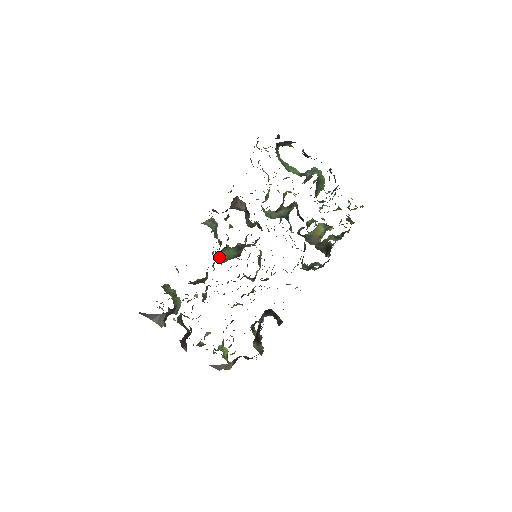
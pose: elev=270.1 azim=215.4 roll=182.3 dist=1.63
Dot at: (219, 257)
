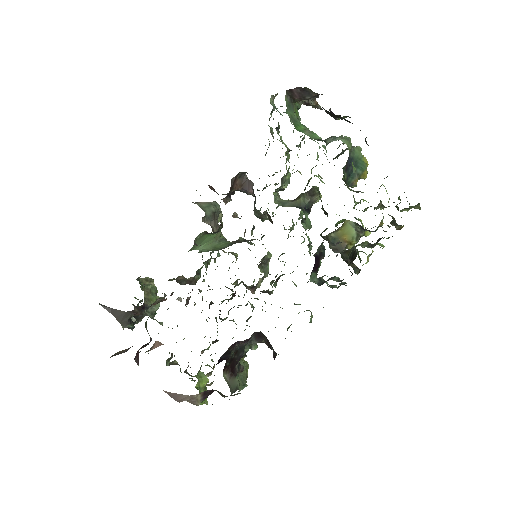
Dot at: (201, 246)
